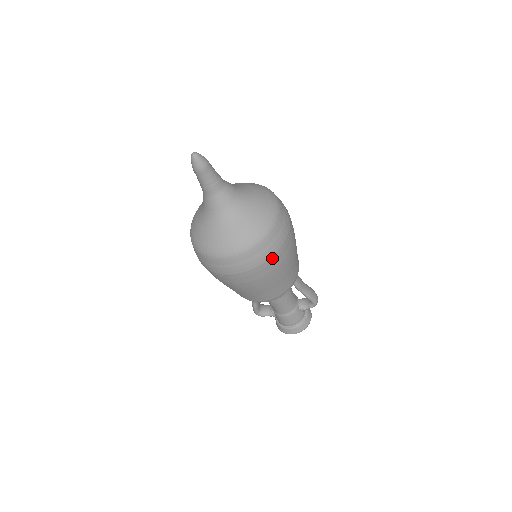
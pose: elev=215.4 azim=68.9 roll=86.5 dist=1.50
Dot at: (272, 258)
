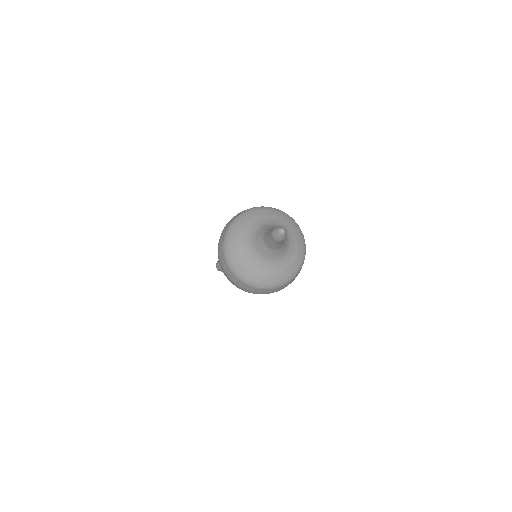
Dot at: occluded
